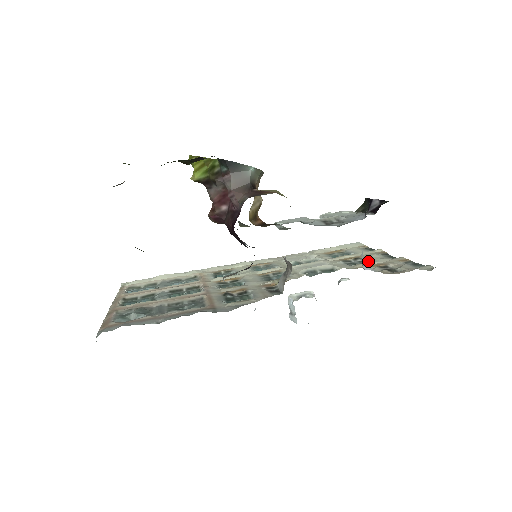
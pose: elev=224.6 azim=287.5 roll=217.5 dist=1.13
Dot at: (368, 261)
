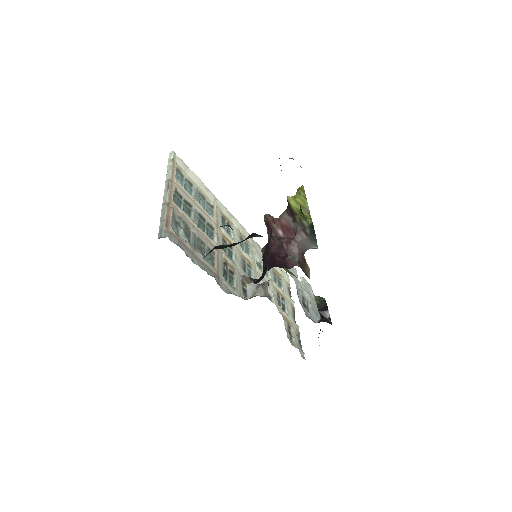
Dot at: (286, 309)
